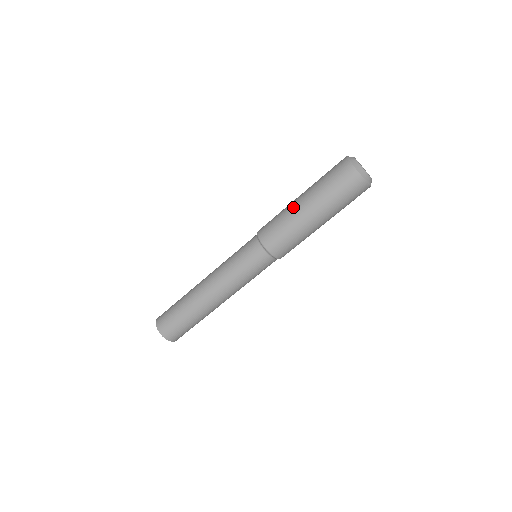
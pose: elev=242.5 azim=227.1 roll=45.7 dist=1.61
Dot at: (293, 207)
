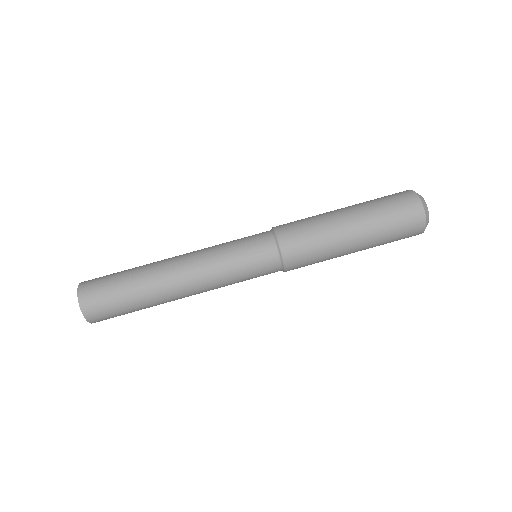
Dot at: occluded
